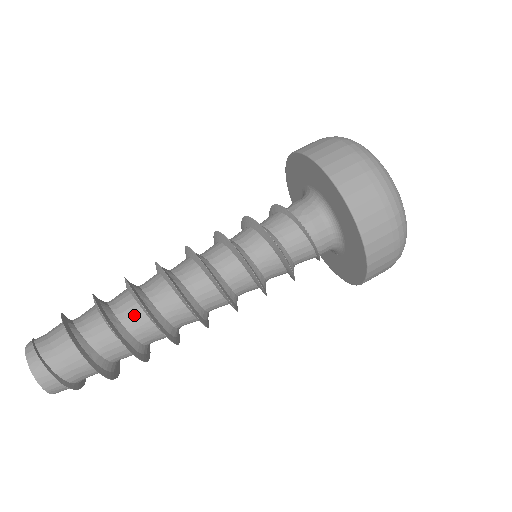
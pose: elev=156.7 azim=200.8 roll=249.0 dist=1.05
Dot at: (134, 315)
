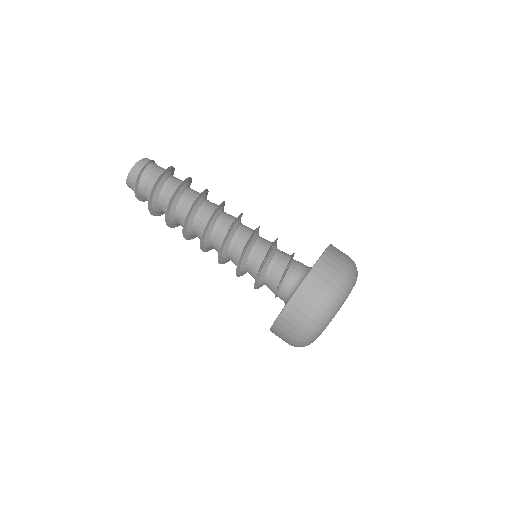
Dot at: (194, 193)
